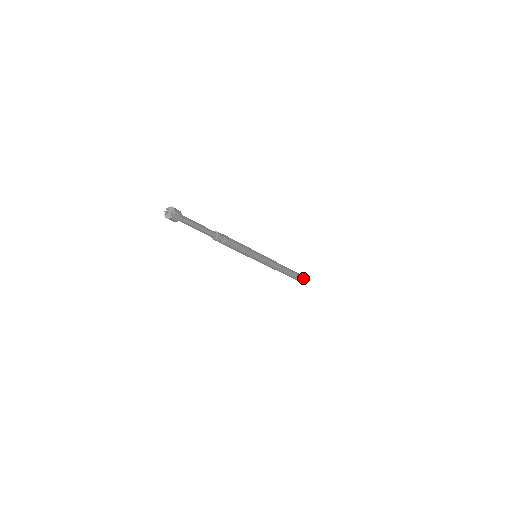
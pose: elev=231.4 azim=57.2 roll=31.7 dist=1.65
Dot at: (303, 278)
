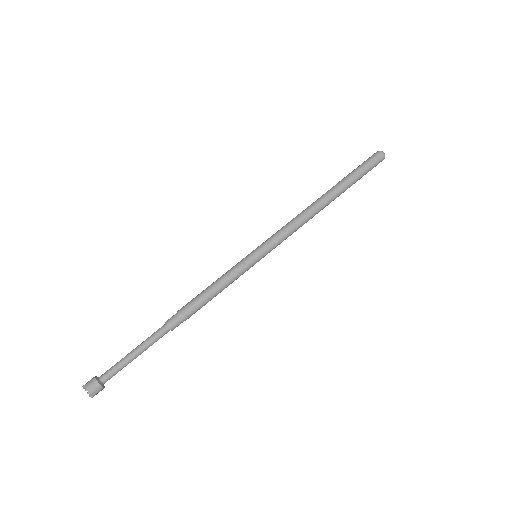
Dot at: (375, 162)
